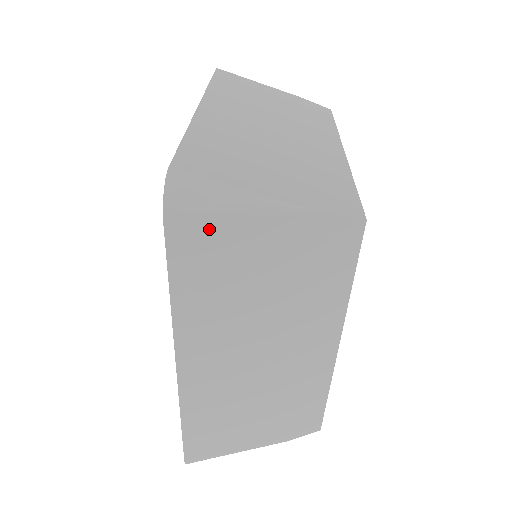
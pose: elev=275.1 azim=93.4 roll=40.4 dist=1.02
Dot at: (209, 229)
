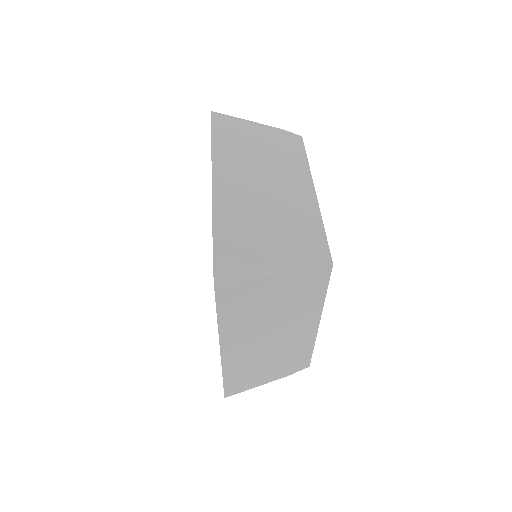
Dot at: (230, 120)
